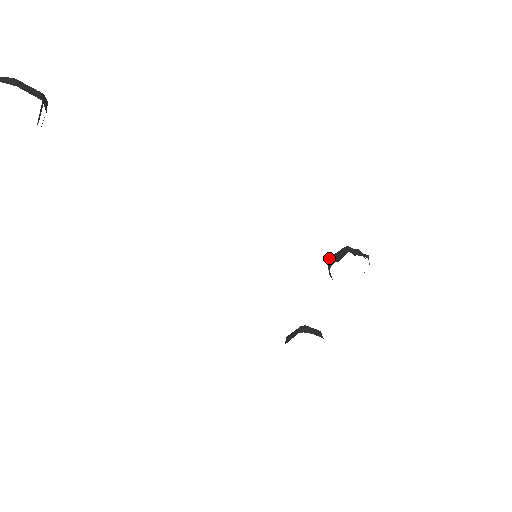
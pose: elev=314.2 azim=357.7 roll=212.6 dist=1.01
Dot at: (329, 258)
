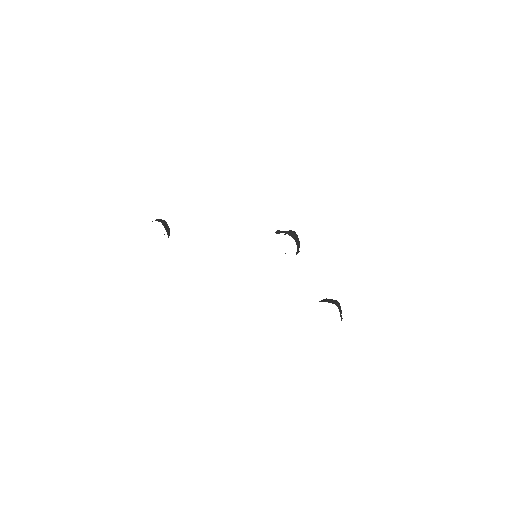
Dot at: occluded
